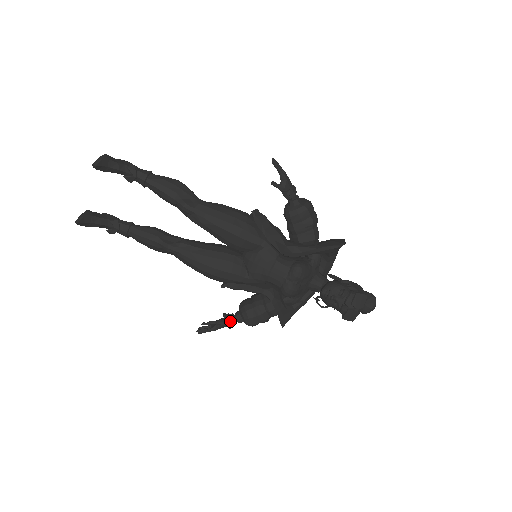
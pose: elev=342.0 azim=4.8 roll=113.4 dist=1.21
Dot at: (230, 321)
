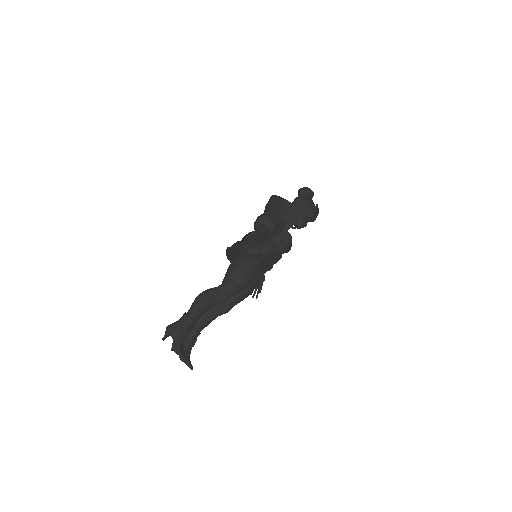
Dot at: (264, 279)
